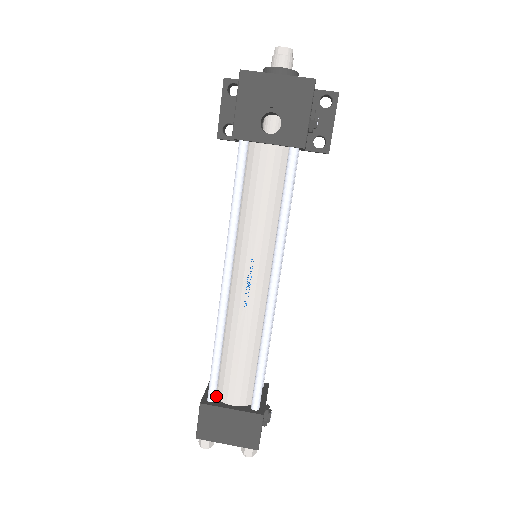
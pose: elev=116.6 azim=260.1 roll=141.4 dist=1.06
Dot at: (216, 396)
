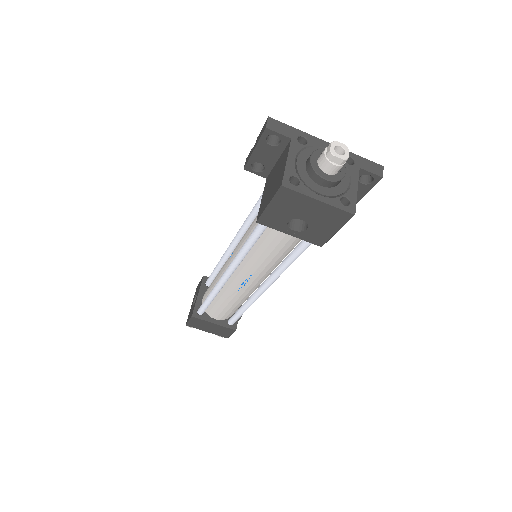
Dot at: occluded
